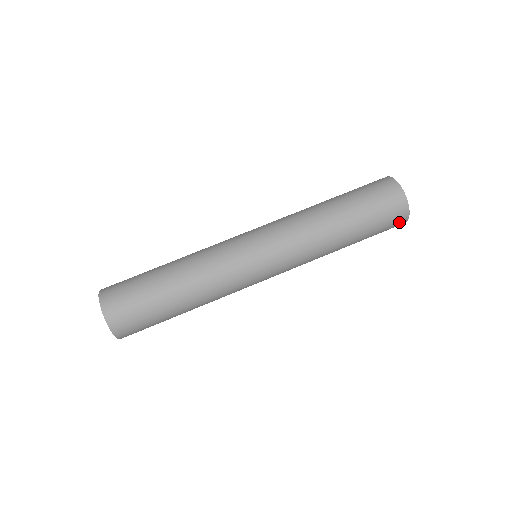
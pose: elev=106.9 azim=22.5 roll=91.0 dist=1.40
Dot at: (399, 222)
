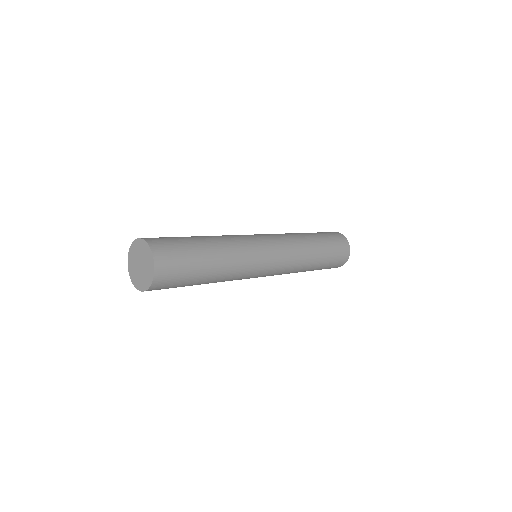
Dot at: (344, 257)
